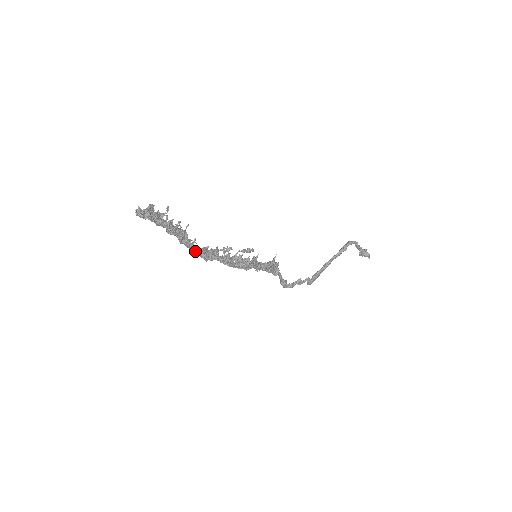
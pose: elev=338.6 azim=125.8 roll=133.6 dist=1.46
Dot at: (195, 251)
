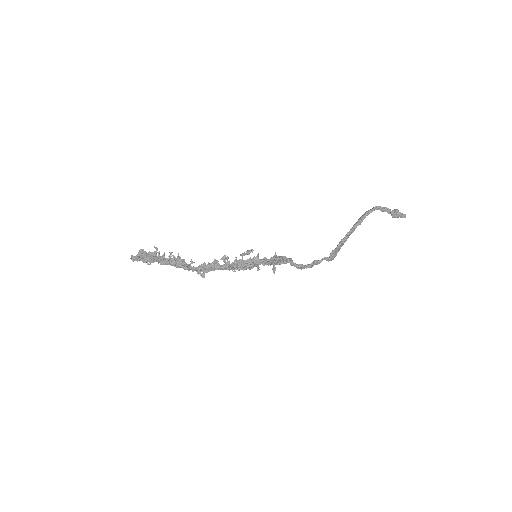
Dot at: (194, 270)
